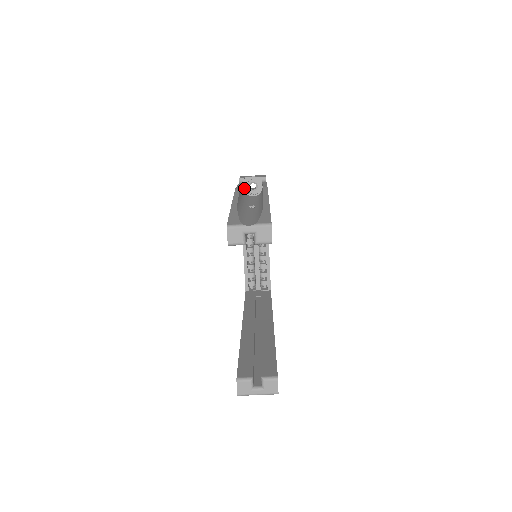
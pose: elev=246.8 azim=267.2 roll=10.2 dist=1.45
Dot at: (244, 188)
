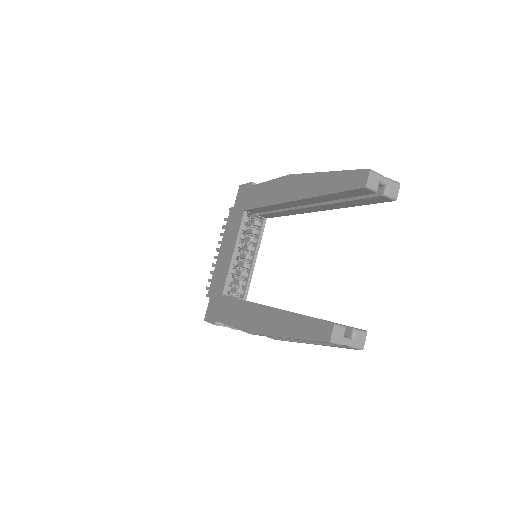
Dot at: occluded
